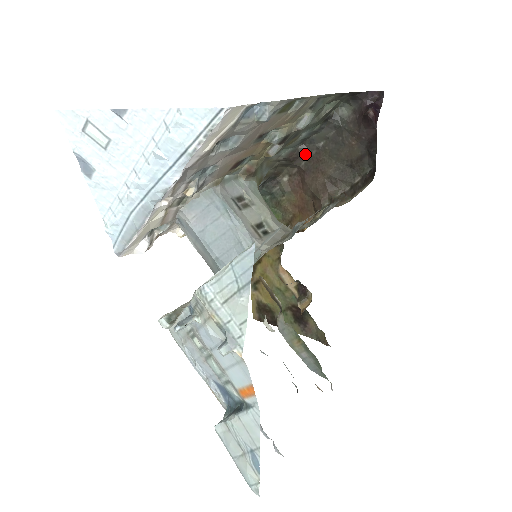
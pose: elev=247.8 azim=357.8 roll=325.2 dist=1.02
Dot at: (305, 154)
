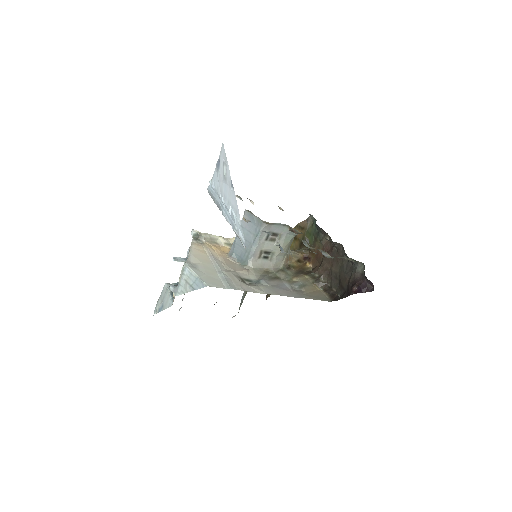
Dot at: (339, 249)
